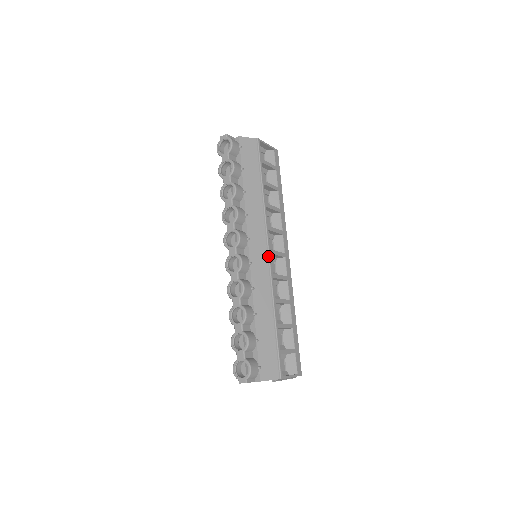
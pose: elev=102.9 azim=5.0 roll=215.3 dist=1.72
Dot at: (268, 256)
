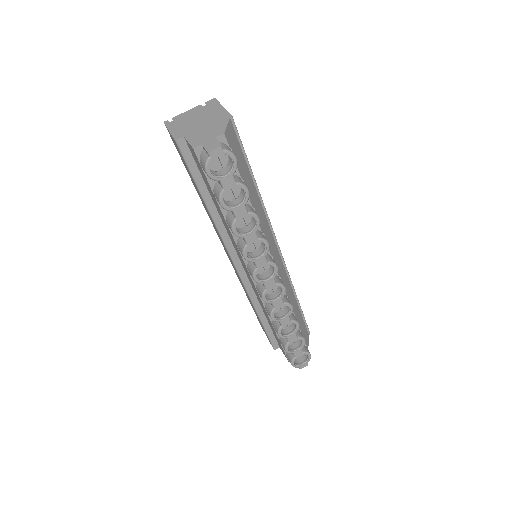
Dot at: (281, 254)
